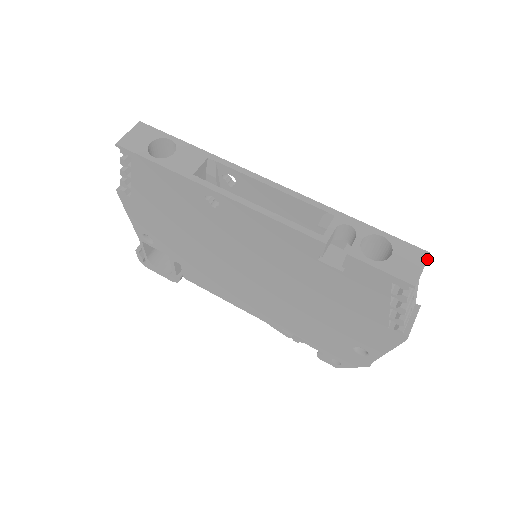
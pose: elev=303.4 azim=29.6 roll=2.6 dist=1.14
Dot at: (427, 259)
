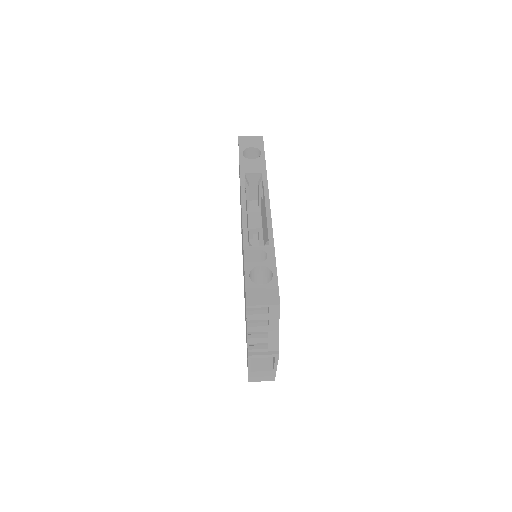
Dot at: (275, 306)
